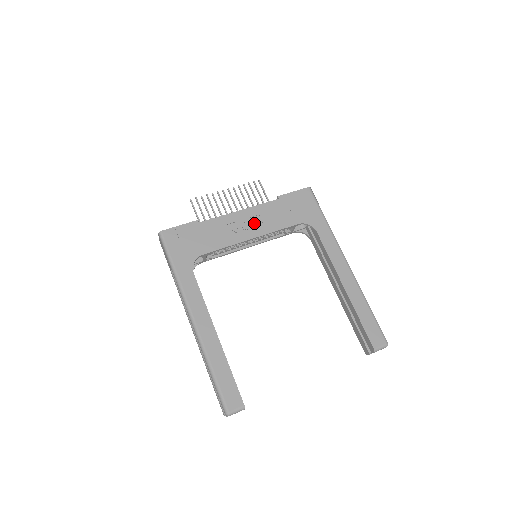
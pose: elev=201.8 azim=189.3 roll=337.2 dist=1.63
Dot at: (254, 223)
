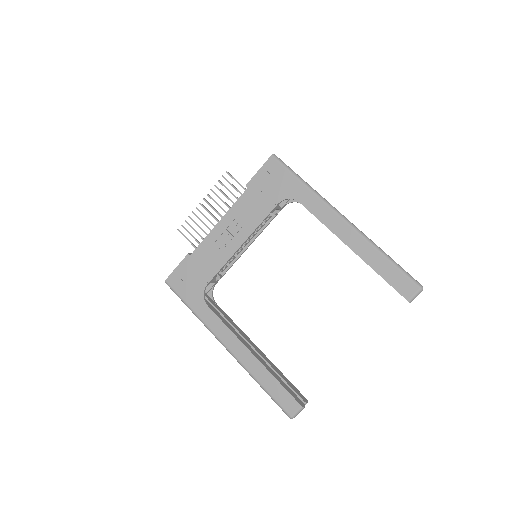
Dot at: (236, 228)
